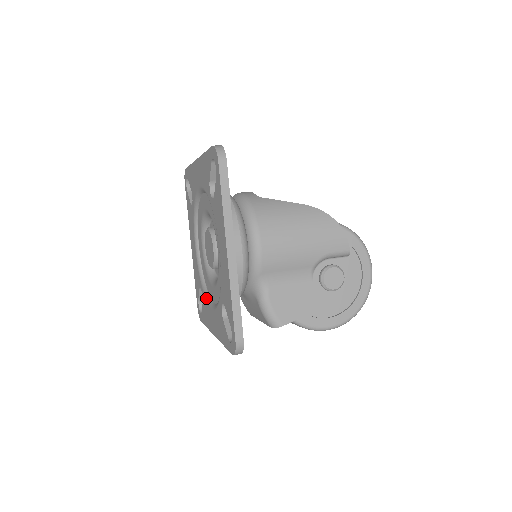
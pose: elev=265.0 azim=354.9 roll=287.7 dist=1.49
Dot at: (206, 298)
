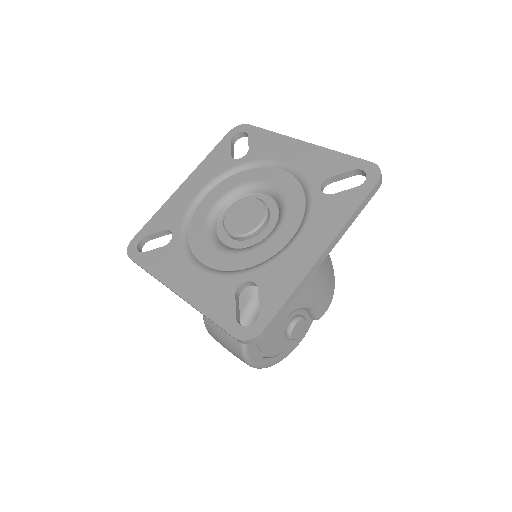
Dot at: (185, 249)
